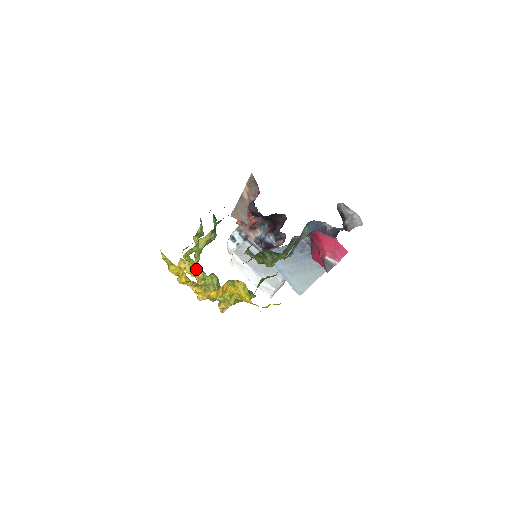
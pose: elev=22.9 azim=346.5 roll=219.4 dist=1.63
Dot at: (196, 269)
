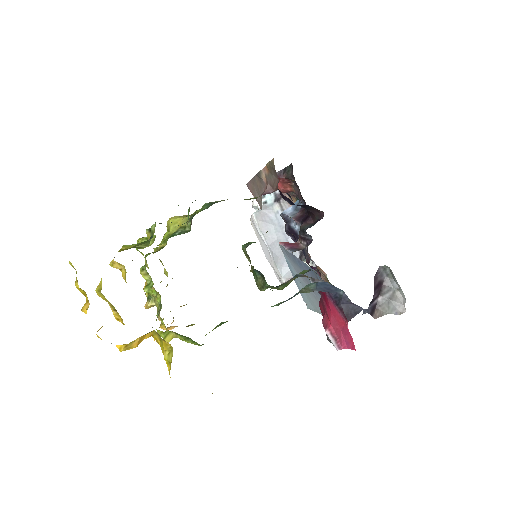
Dot at: (144, 268)
